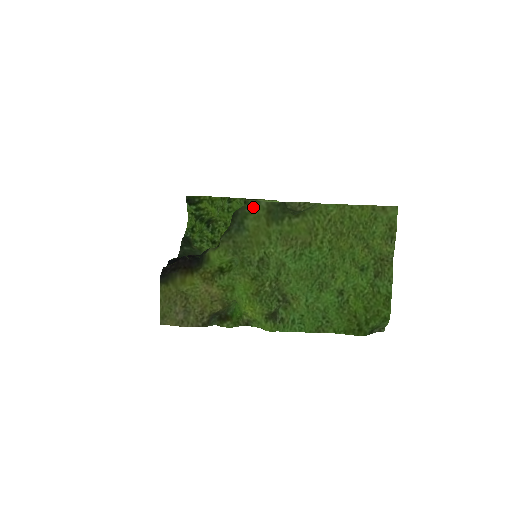
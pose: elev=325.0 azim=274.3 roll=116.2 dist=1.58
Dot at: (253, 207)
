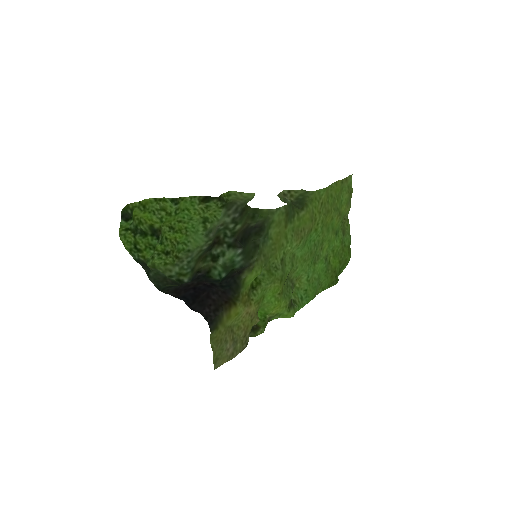
Dot at: (275, 215)
